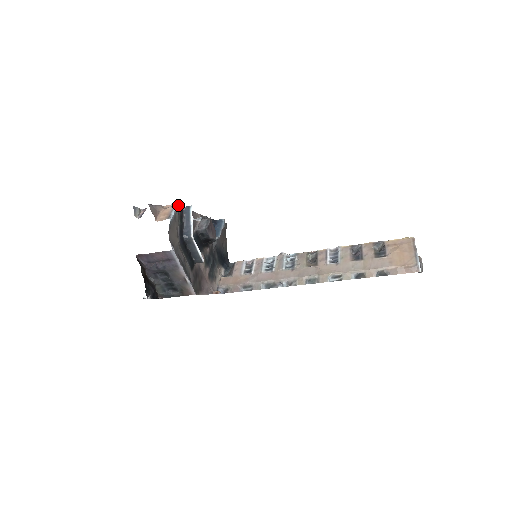
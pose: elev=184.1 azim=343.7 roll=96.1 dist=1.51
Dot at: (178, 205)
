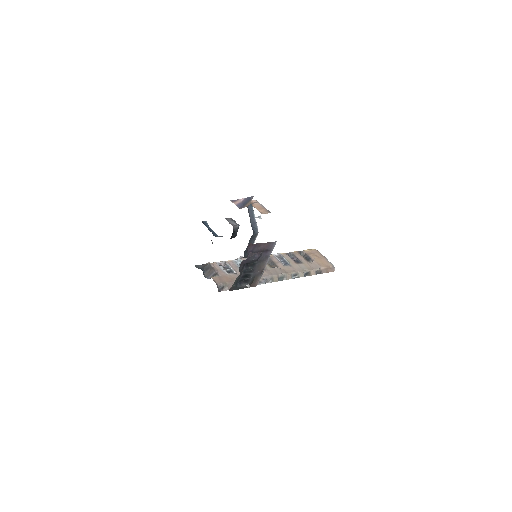
Dot at: occluded
